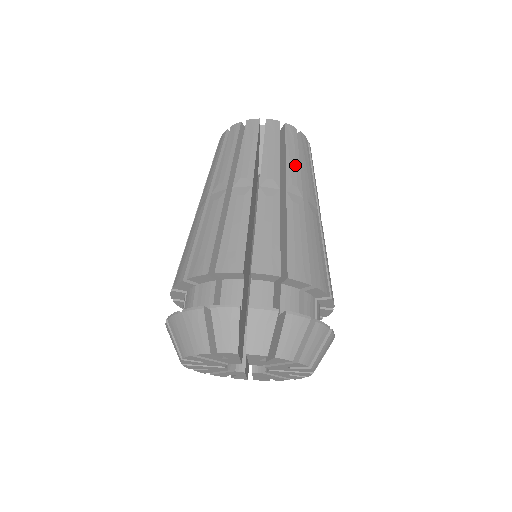
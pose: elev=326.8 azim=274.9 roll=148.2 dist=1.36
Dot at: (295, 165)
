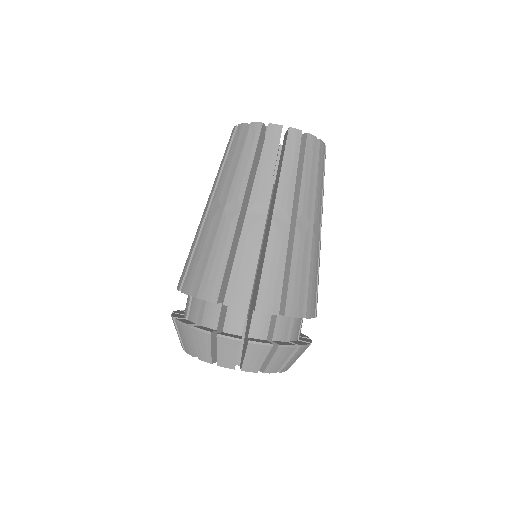
Dot at: (289, 182)
